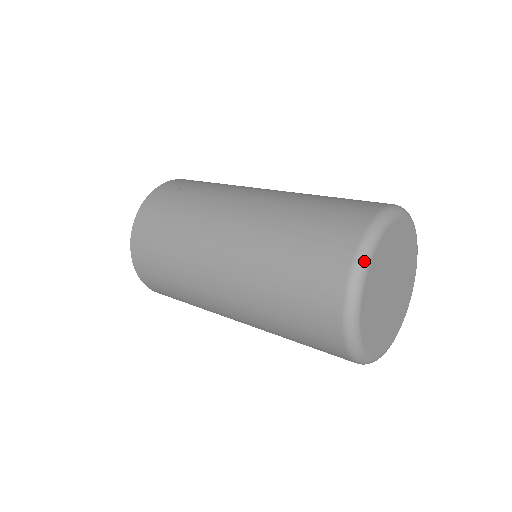
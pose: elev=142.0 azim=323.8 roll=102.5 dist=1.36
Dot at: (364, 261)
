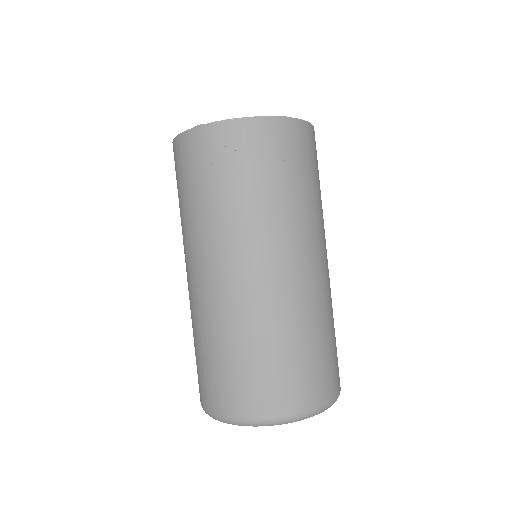
Dot at: occluded
